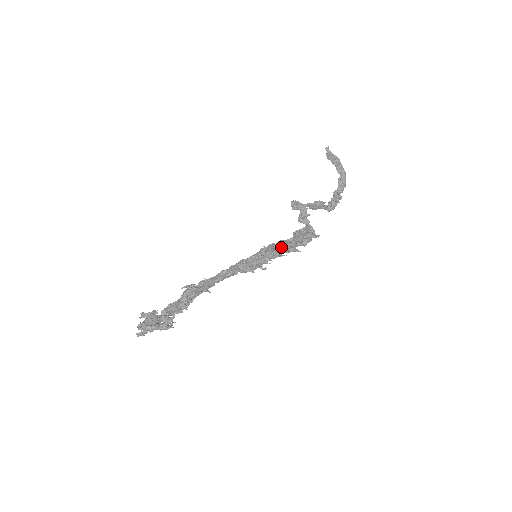
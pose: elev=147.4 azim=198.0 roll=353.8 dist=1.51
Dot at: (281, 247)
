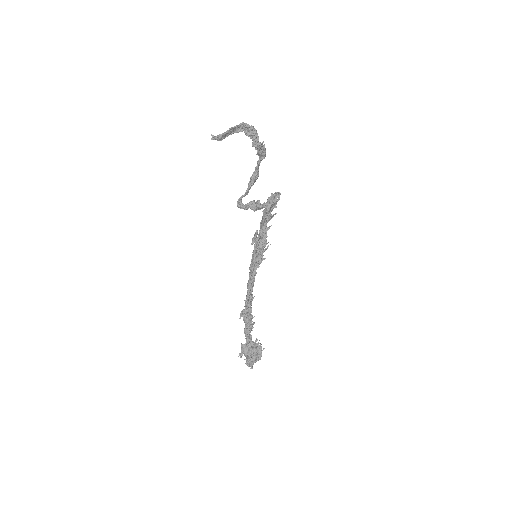
Dot at: occluded
